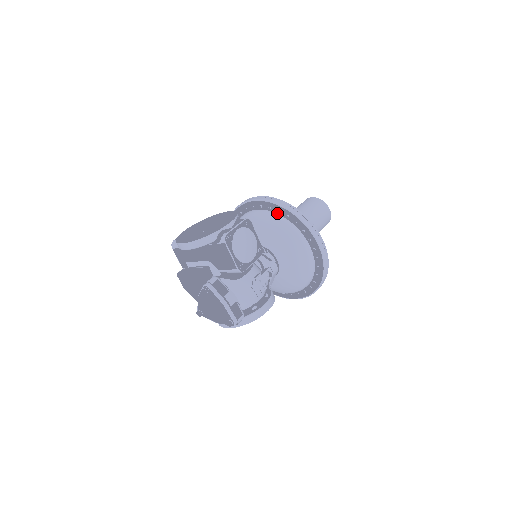
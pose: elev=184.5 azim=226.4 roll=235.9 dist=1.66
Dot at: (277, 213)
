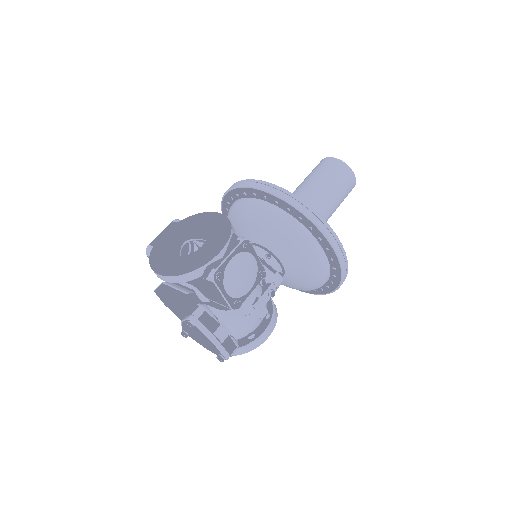
Dot at: (286, 211)
